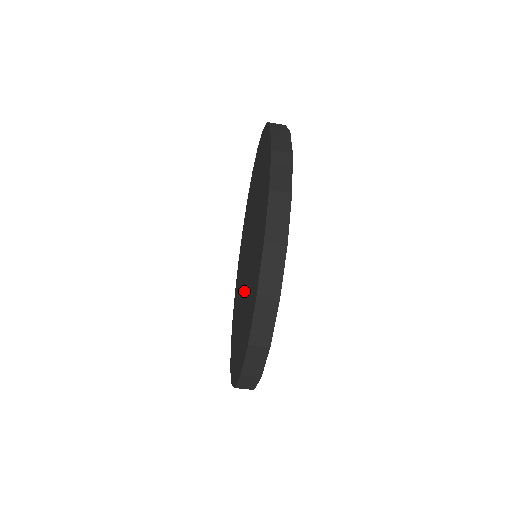
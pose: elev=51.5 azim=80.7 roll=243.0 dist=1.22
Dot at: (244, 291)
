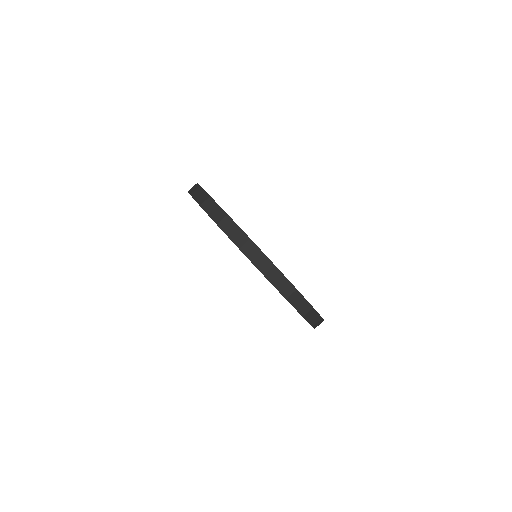
Dot at: occluded
